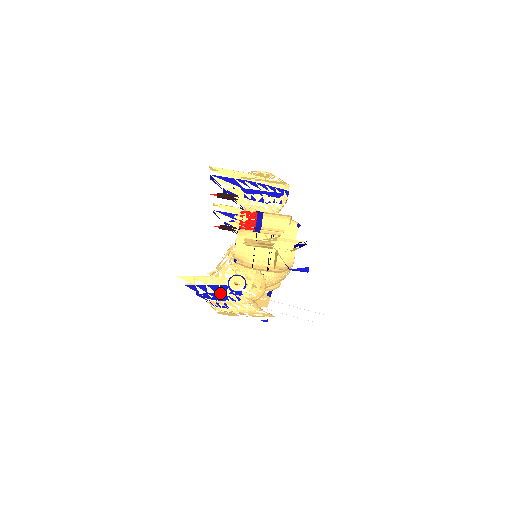
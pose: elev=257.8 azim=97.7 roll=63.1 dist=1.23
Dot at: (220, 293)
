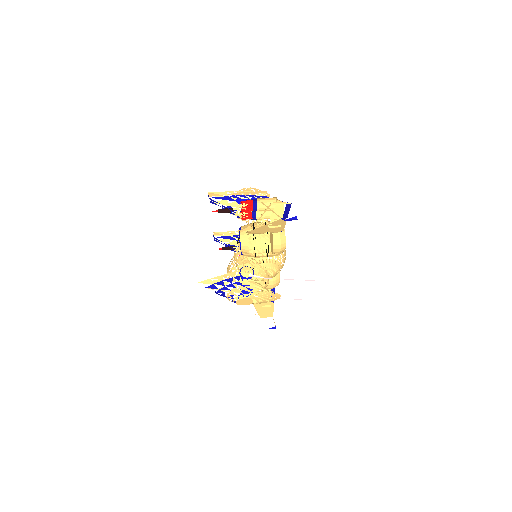
Dot at: (235, 282)
